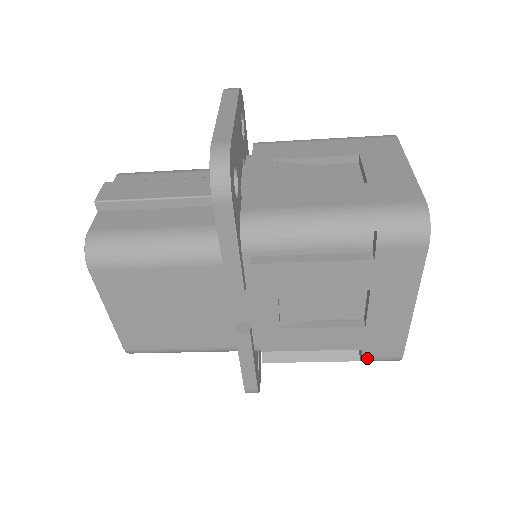
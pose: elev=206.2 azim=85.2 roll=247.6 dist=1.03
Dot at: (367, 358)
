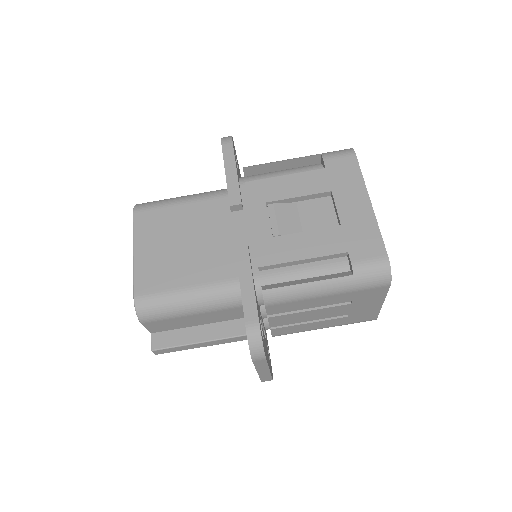
Dot at: (357, 264)
